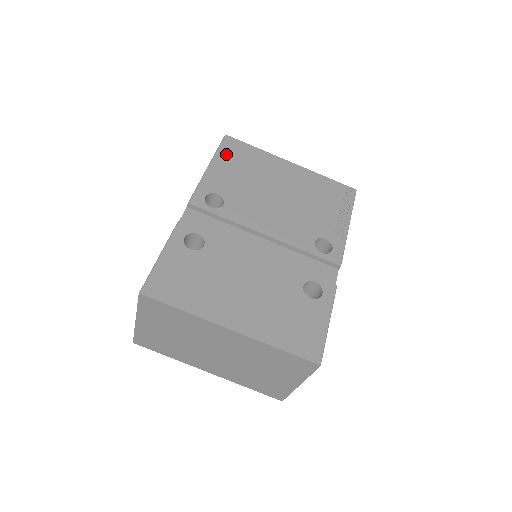
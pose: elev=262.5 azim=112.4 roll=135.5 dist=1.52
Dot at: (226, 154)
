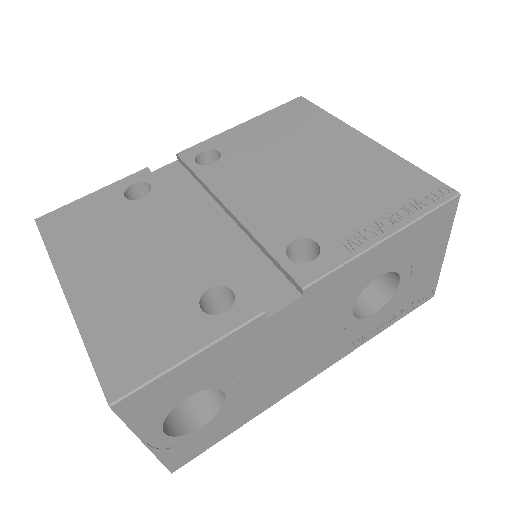
Dot at: (278, 115)
